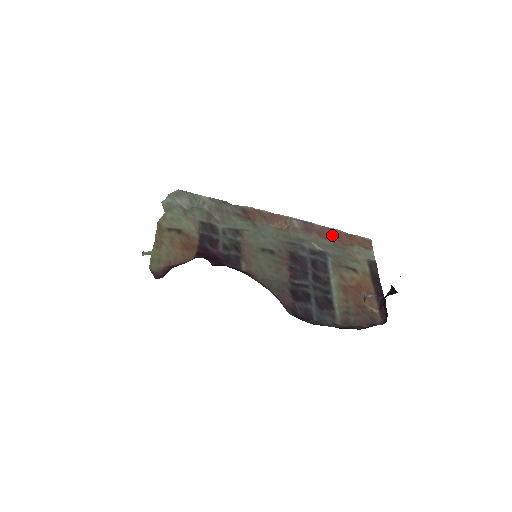
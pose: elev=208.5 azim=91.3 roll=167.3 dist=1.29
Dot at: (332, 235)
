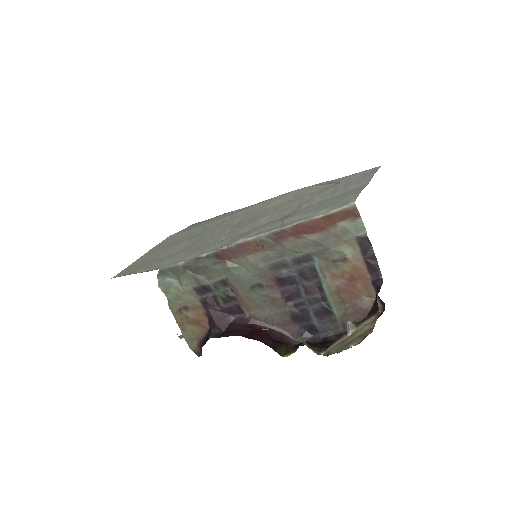
Dot at: (308, 229)
